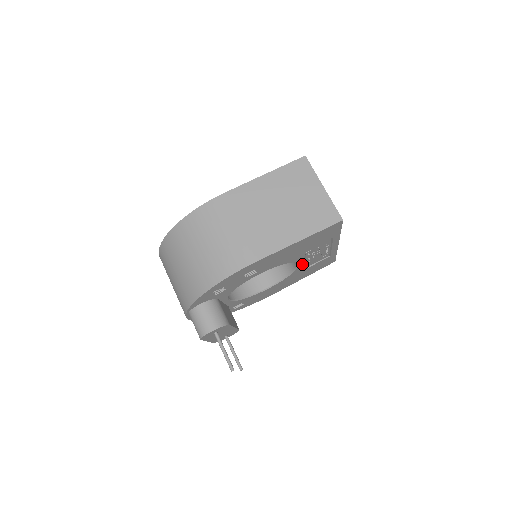
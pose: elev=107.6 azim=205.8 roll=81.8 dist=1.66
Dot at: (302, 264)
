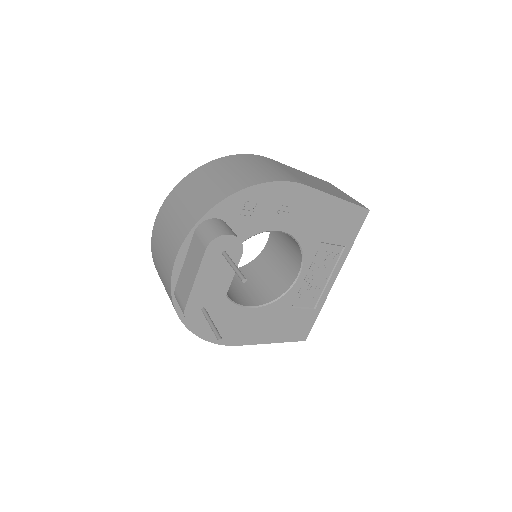
Dot at: (299, 282)
